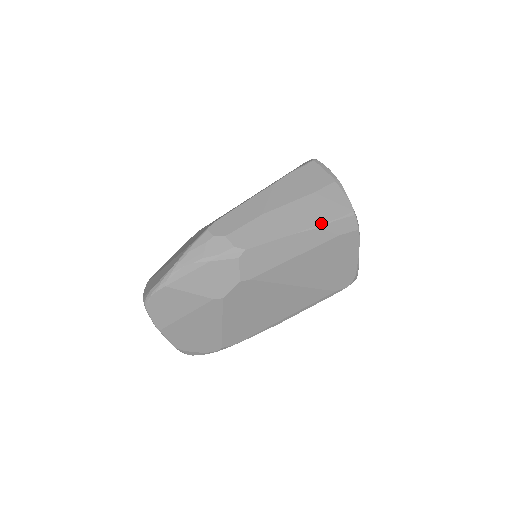
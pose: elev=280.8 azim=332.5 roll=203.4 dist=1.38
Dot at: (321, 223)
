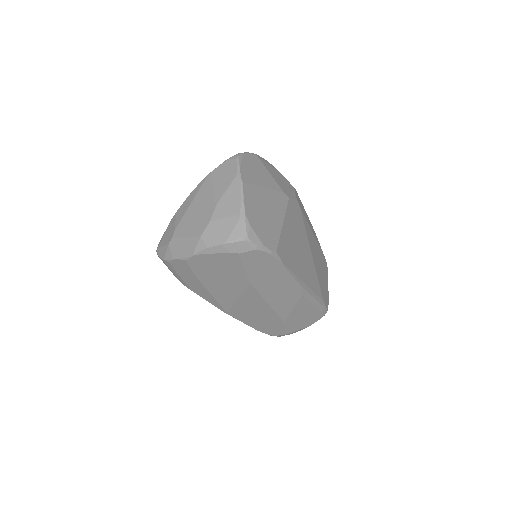
Dot at: occluded
